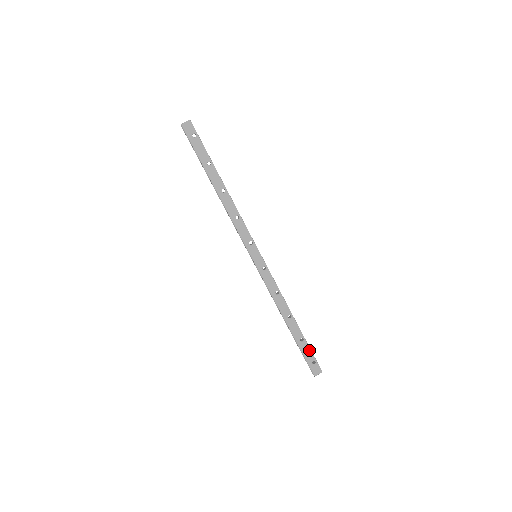
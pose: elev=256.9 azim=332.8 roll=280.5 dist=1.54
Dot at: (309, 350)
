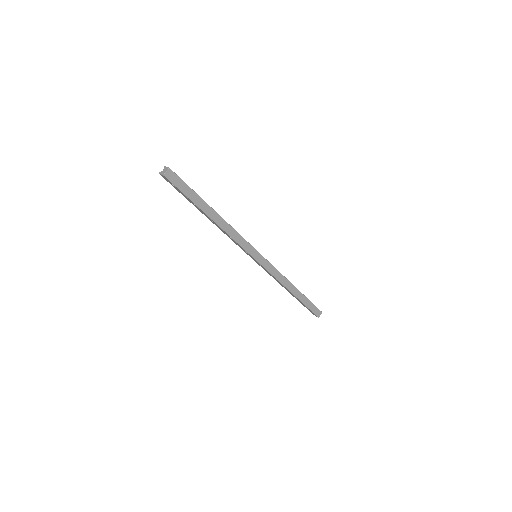
Dot at: (307, 307)
